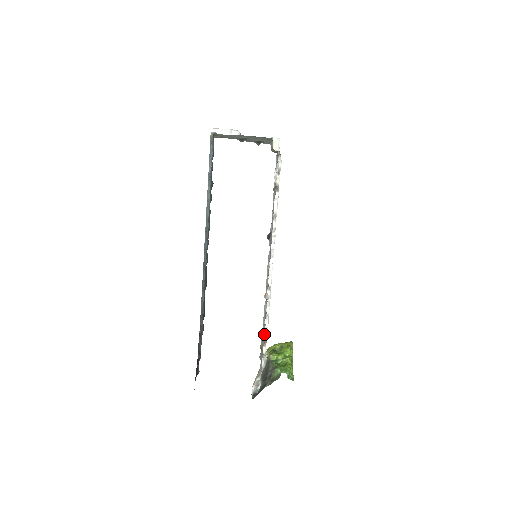
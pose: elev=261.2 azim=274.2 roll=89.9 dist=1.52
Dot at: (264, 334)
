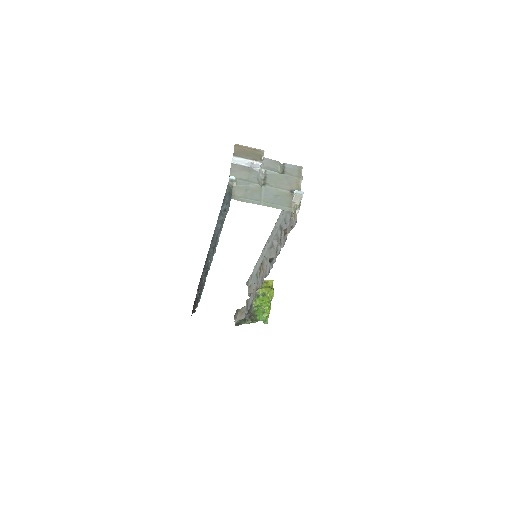
Dot at: (251, 295)
